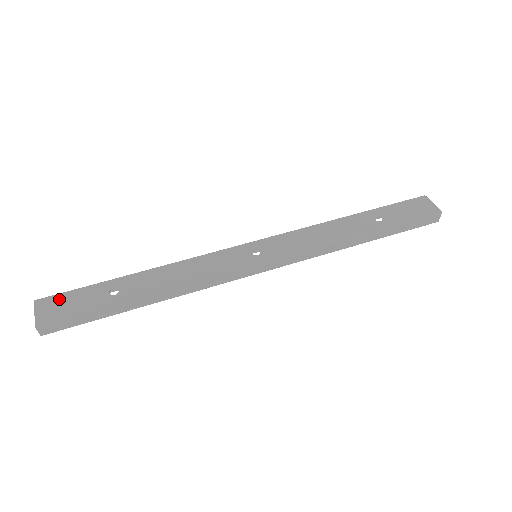
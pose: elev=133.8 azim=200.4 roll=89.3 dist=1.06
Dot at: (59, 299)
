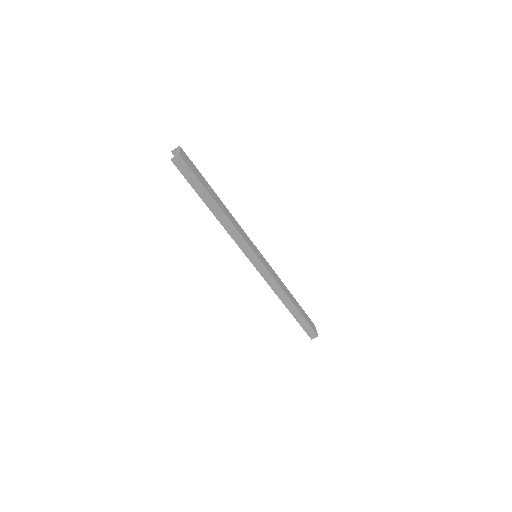
Dot at: (189, 160)
